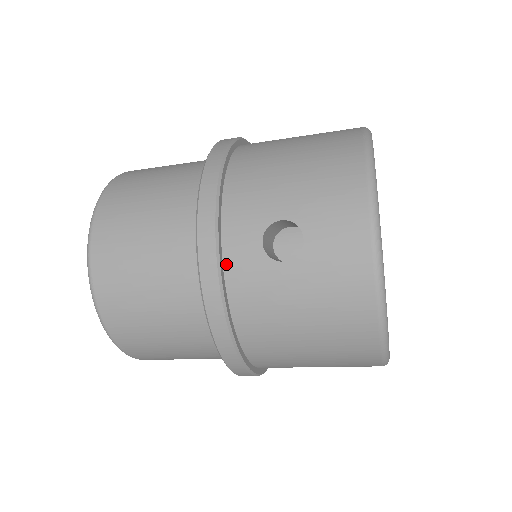
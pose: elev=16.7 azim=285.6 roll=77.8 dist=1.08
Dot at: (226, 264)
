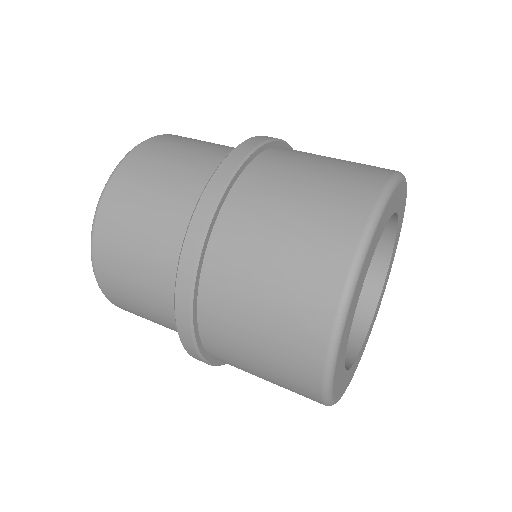
Dot at: occluded
